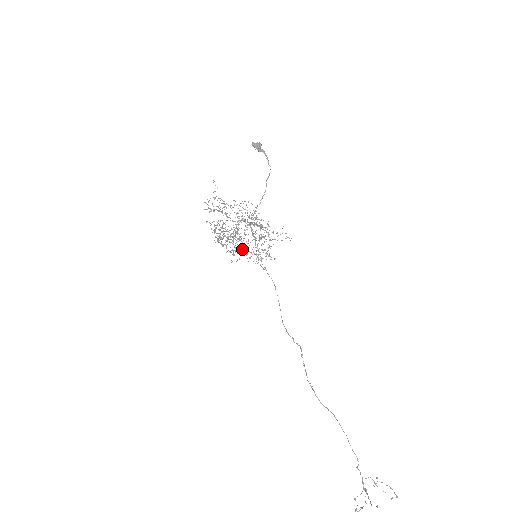
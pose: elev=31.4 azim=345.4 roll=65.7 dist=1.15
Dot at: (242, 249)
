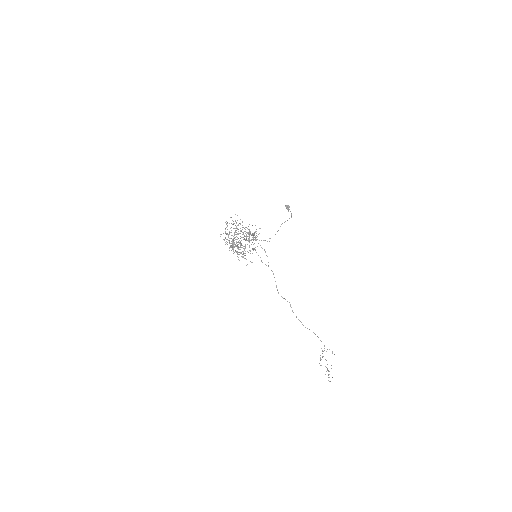
Dot at: occluded
